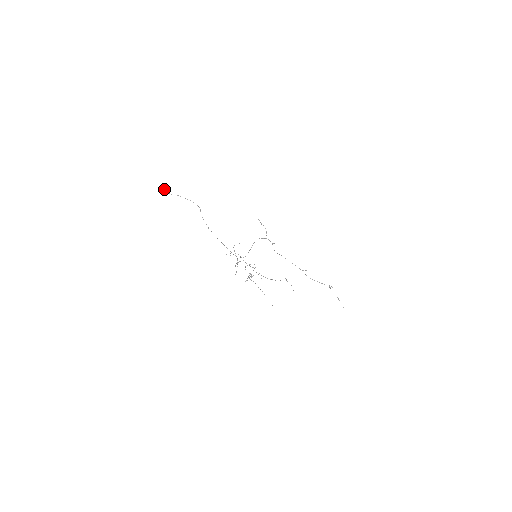
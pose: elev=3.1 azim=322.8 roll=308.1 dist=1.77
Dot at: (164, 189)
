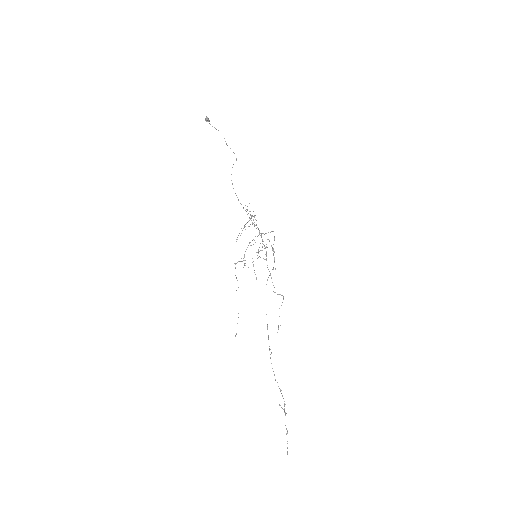
Dot at: (209, 121)
